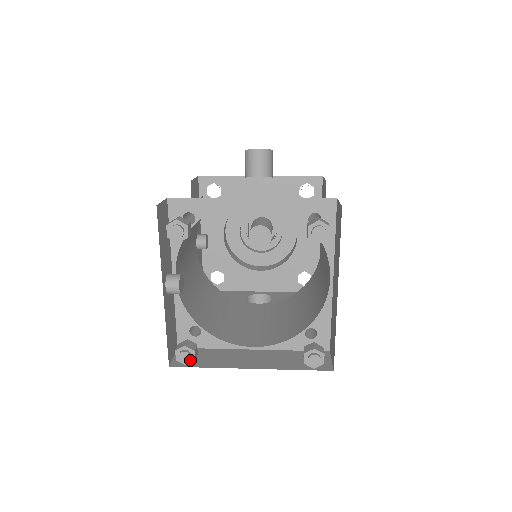
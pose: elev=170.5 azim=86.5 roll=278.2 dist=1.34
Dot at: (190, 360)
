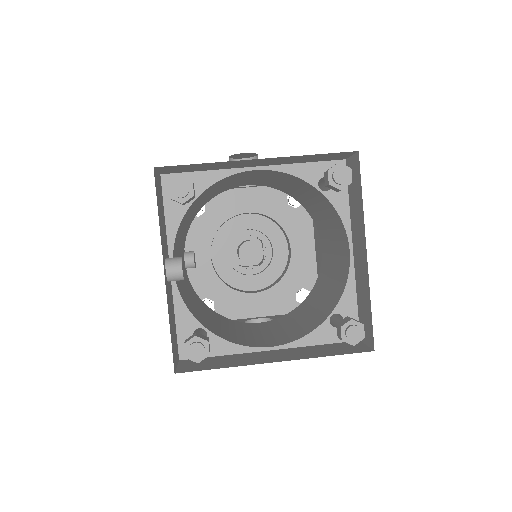
Dot at: (203, 355)
